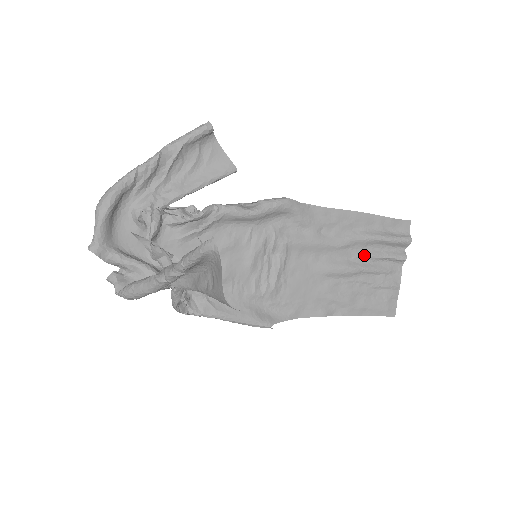
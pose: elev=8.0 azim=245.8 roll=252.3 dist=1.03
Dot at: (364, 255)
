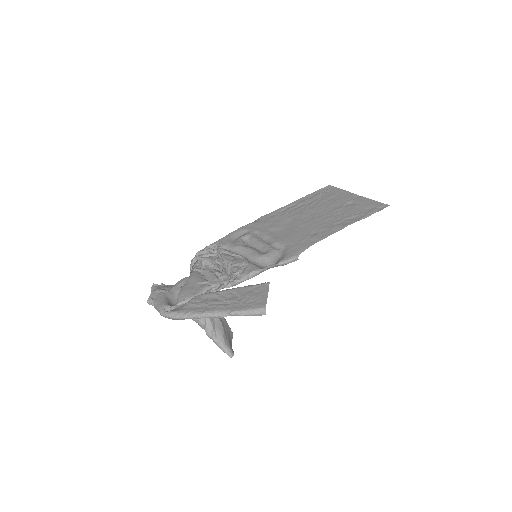
Dot at: (336, 213)
